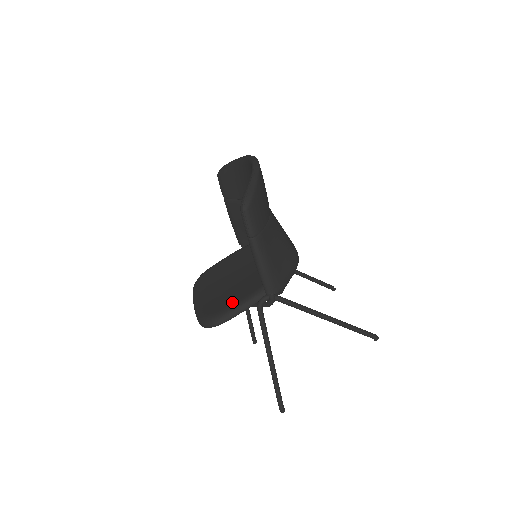
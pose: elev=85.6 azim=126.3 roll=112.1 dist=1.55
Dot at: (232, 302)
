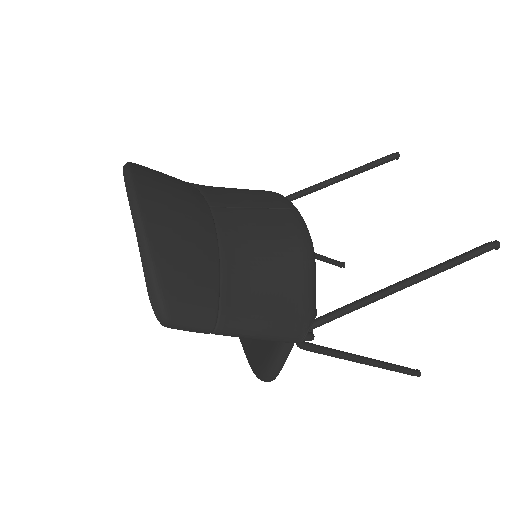
Dot at: (267, 348)
